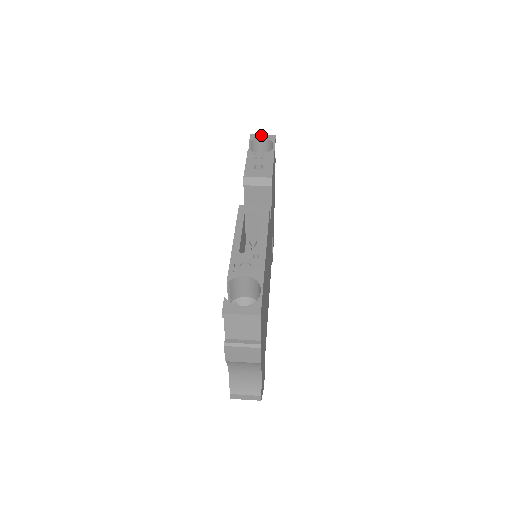
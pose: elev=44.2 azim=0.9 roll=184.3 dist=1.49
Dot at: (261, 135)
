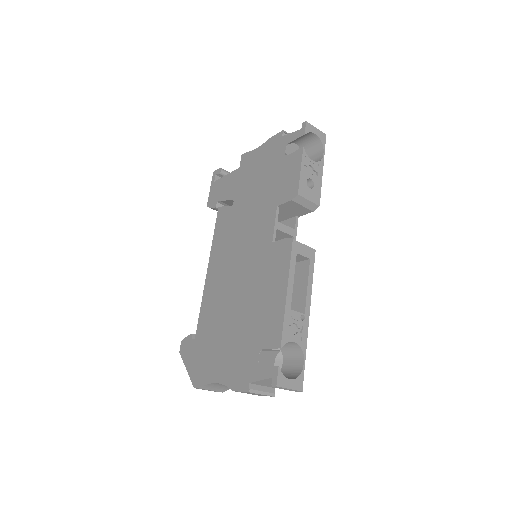
Dot at: (315, 128)
